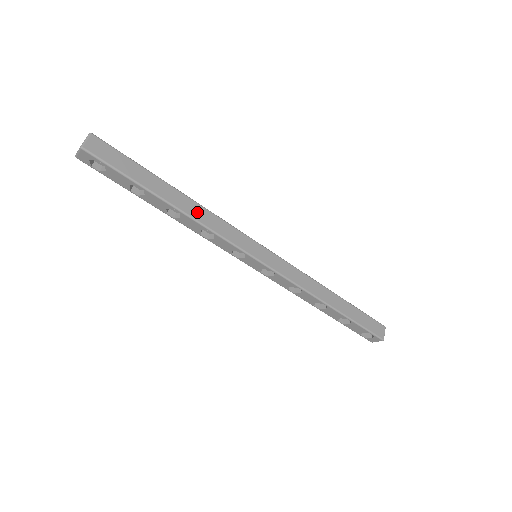
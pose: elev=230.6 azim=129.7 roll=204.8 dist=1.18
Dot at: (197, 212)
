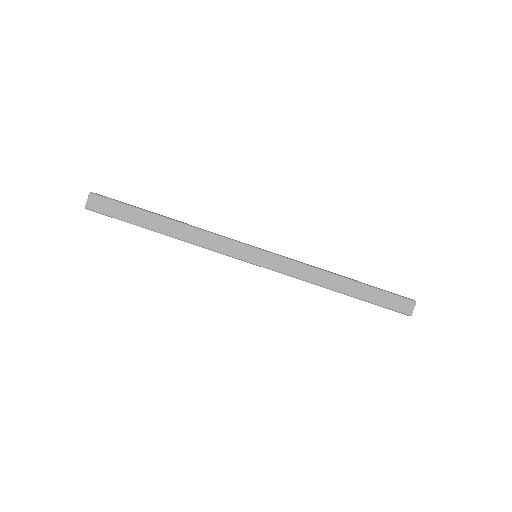
Dot at: (188, 234)
